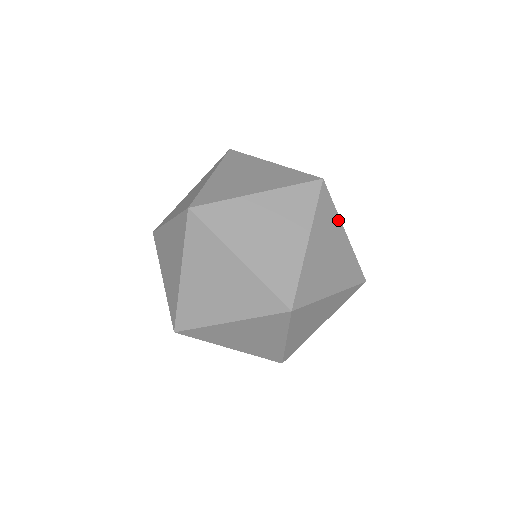
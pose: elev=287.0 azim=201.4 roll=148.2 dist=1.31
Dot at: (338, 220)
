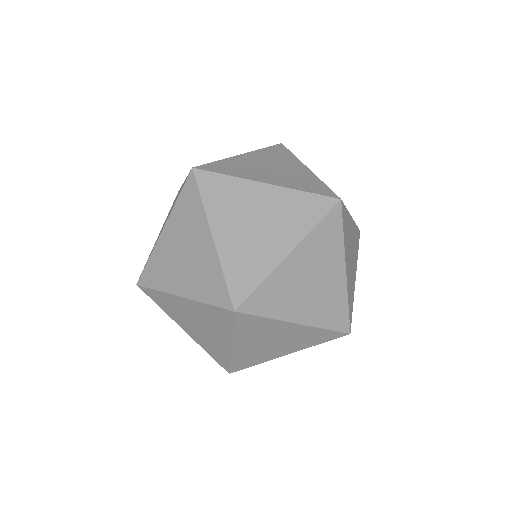
Dot at: occluded
